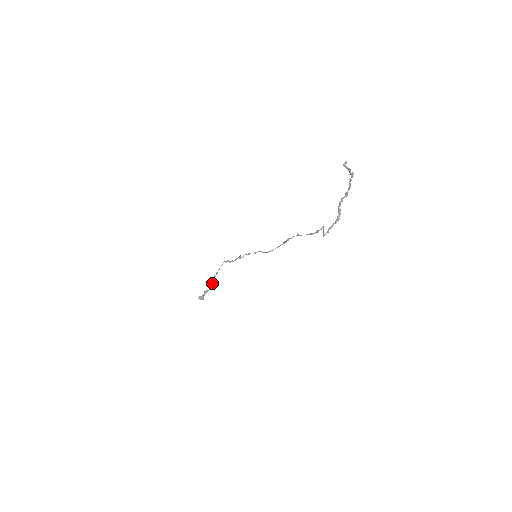
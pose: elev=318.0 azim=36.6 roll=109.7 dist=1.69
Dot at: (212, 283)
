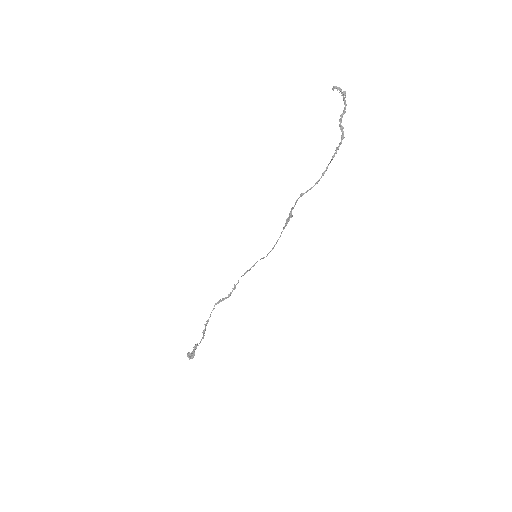
Dot at: (203, 333)
